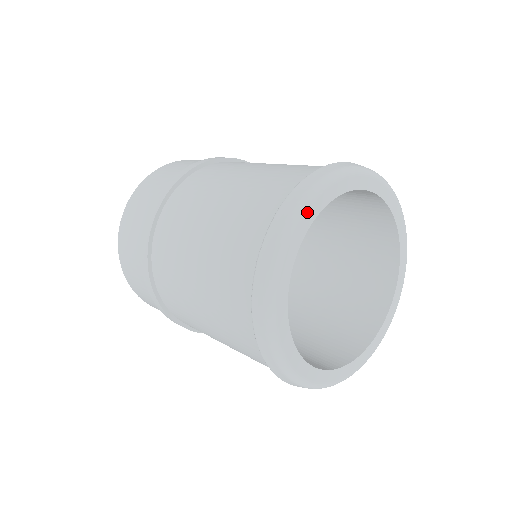
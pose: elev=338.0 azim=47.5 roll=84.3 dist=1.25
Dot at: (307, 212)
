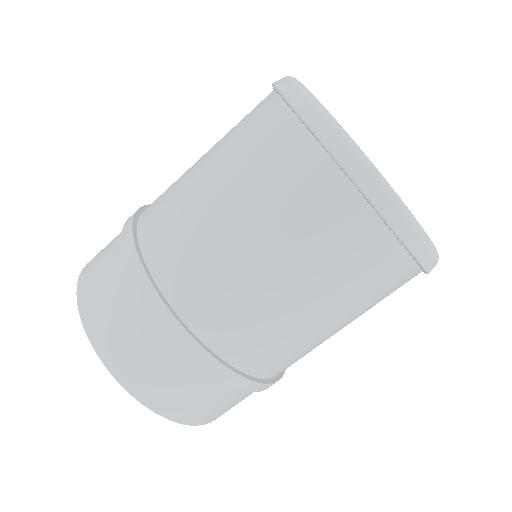
Dot at: occluded
